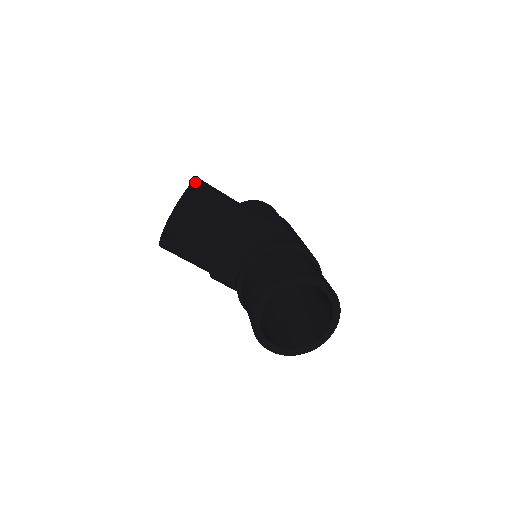
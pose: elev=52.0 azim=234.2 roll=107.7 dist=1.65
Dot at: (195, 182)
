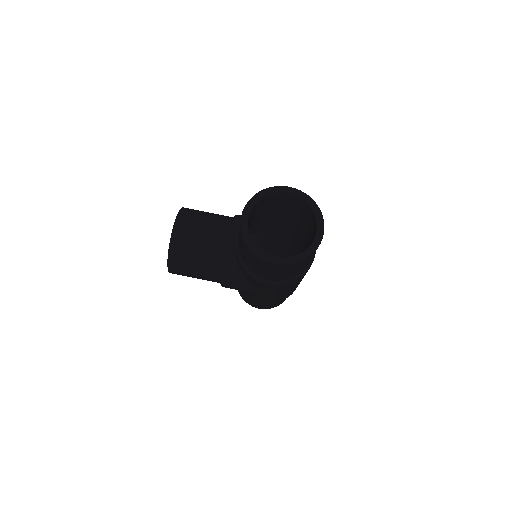
Dot at: occluded
